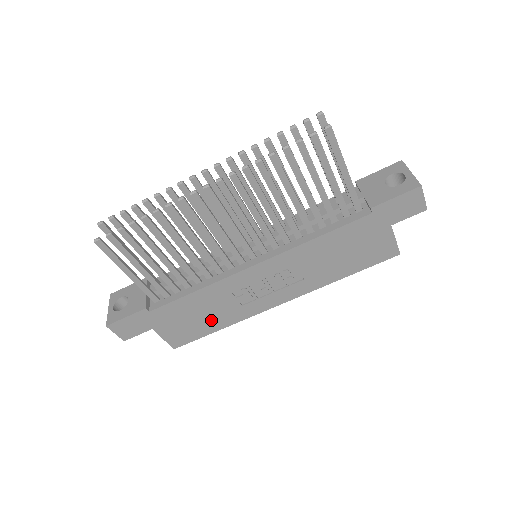
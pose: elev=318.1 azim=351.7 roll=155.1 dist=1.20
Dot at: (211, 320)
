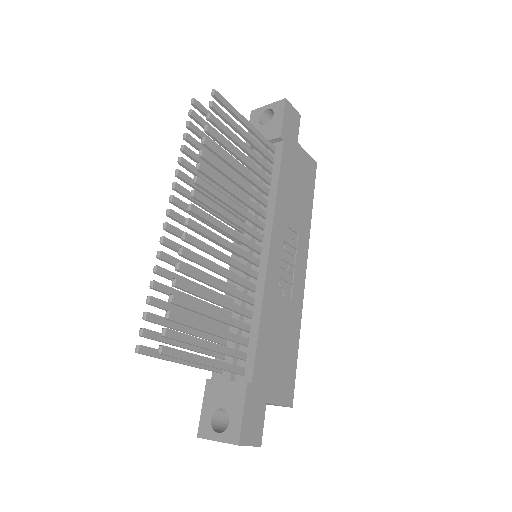
Dot at: (288, 341)
